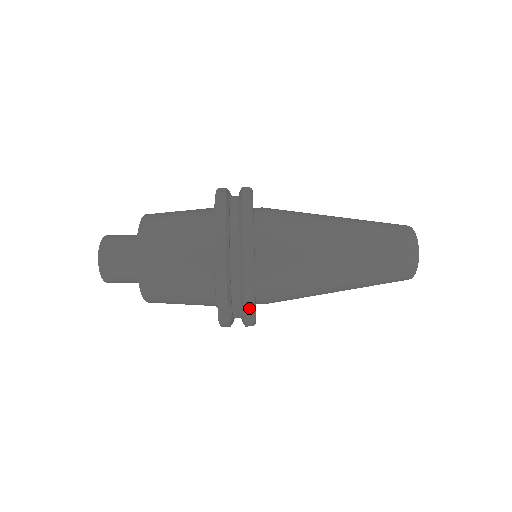
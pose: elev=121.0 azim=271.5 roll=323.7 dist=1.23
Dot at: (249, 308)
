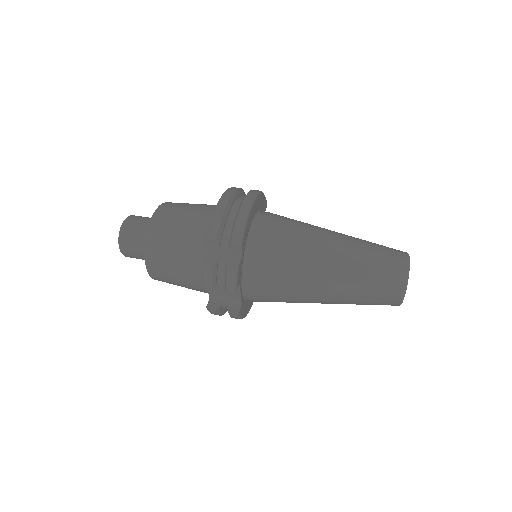
Dot at: (235, 258)
